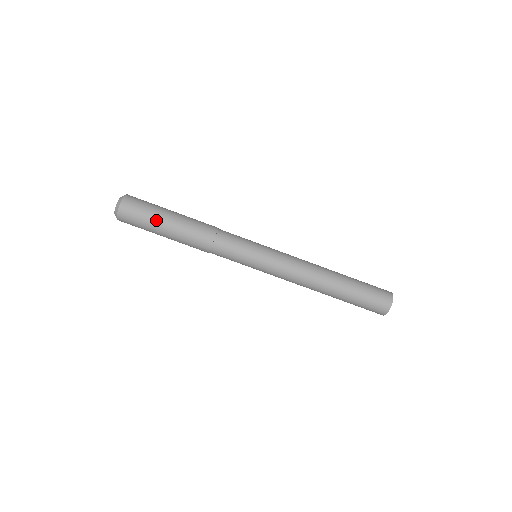
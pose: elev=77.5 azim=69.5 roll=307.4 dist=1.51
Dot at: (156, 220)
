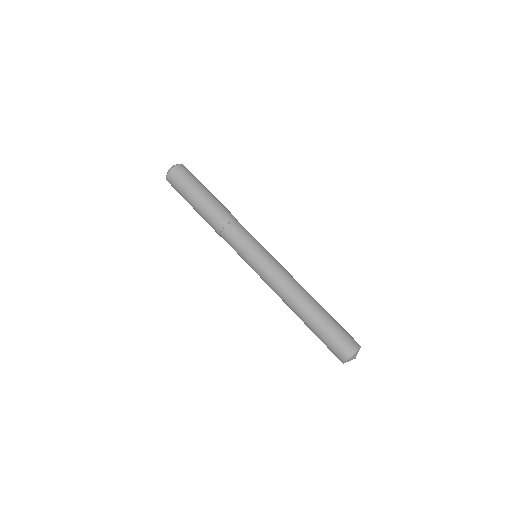
Dot at: (188, 194)
